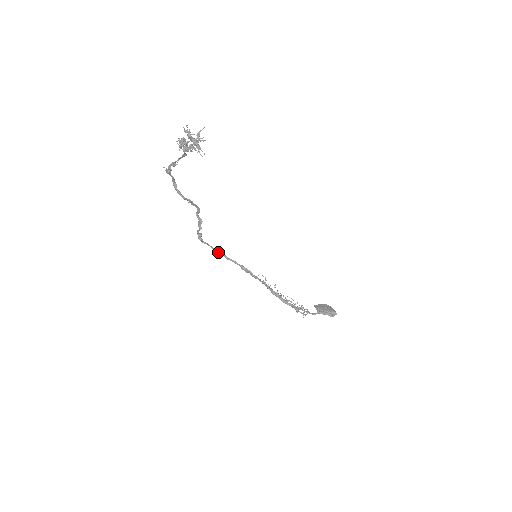
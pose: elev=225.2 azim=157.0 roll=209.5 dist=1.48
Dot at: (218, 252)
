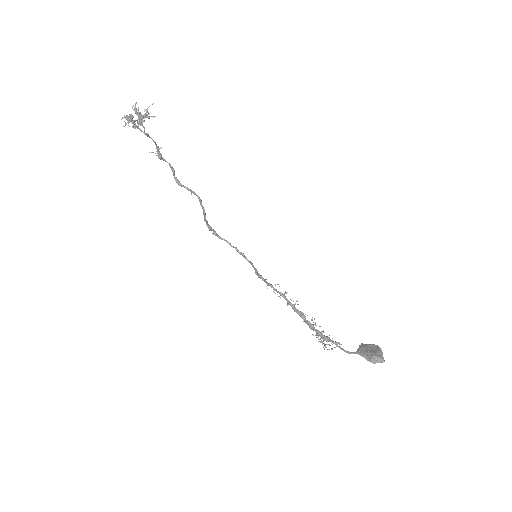
Dot at: (238, 251)
